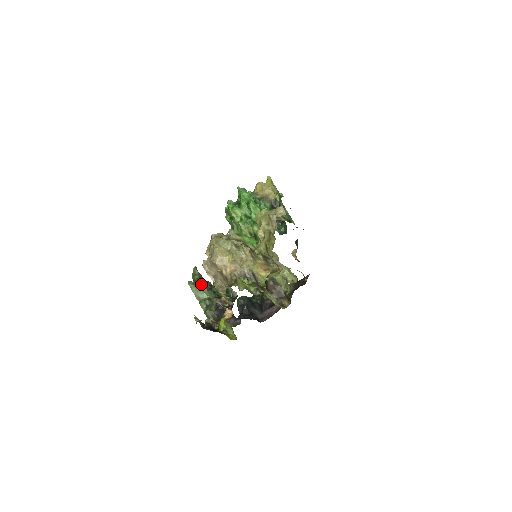
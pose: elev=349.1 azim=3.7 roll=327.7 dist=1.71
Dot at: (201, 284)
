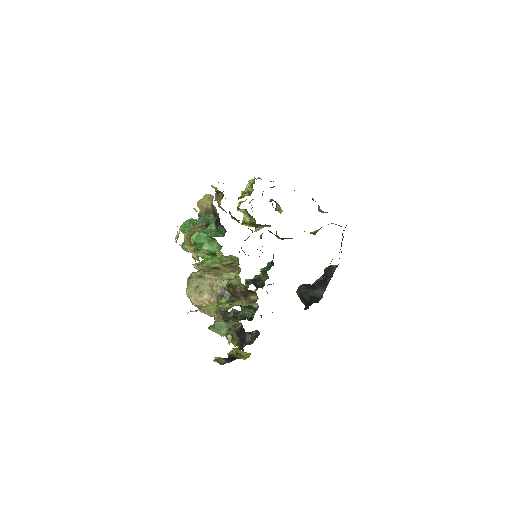
Dot at: (216, 322)
